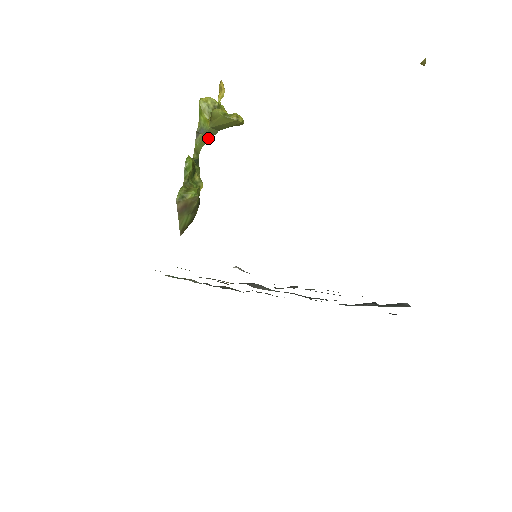
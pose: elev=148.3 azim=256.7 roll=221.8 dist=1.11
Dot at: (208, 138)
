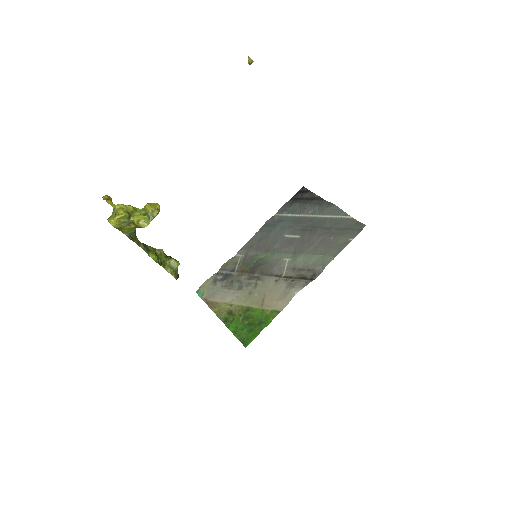
Dot at: occluded
